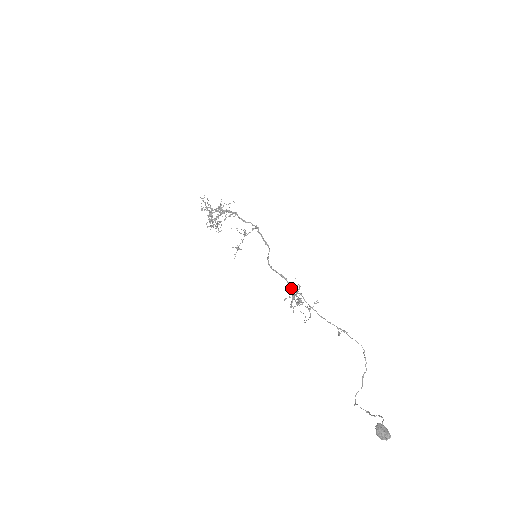
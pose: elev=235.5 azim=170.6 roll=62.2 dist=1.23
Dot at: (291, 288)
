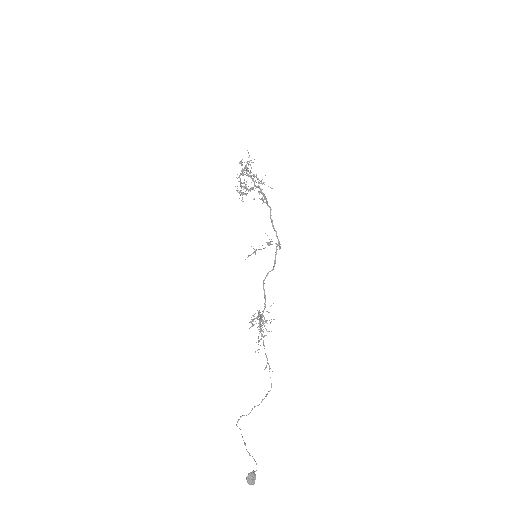
Dot at: (263, 310)
